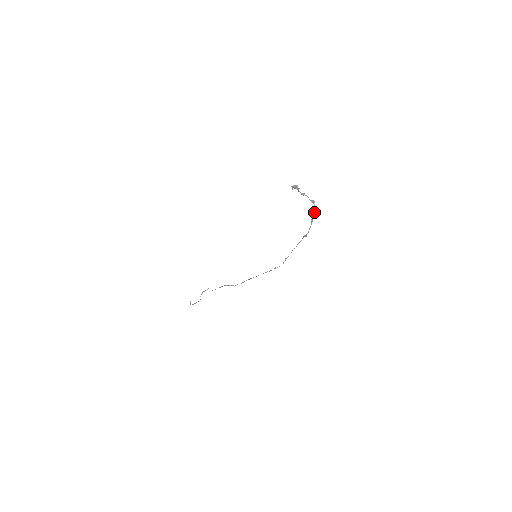
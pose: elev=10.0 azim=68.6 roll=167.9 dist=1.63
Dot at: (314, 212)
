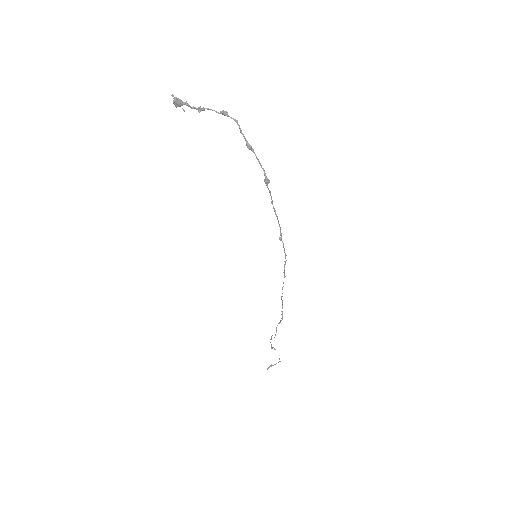
Dot at: (240, 130)
